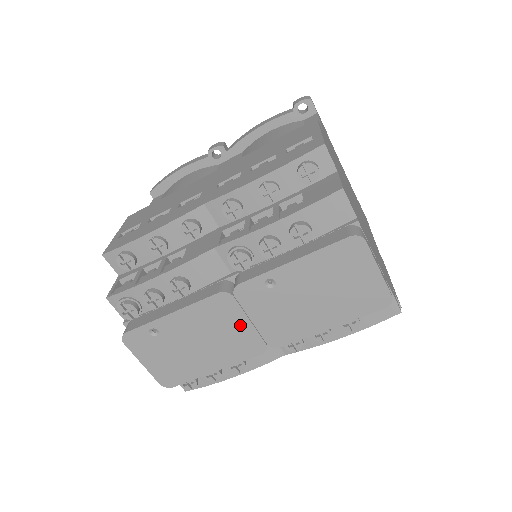
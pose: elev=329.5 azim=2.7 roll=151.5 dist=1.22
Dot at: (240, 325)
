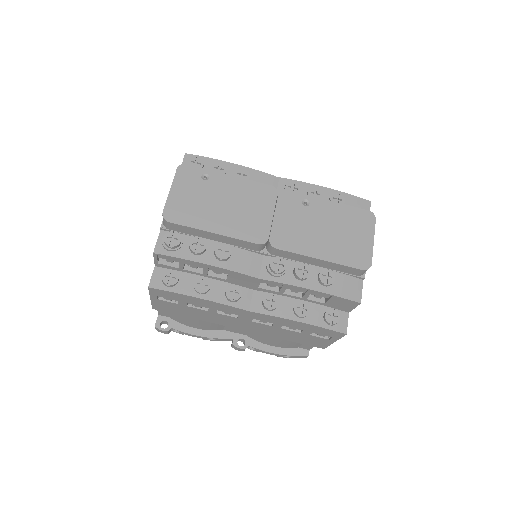
Dot at: (264, 214)
